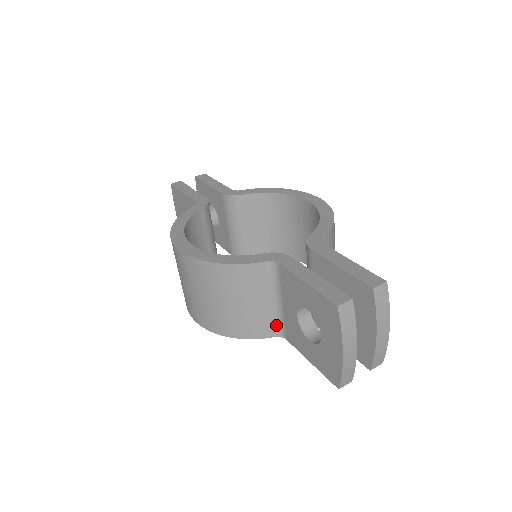
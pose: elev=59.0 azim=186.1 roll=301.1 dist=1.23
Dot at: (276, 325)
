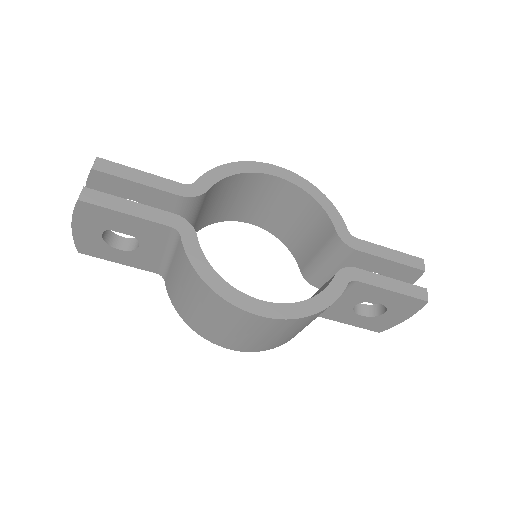
Dot at: occluded
